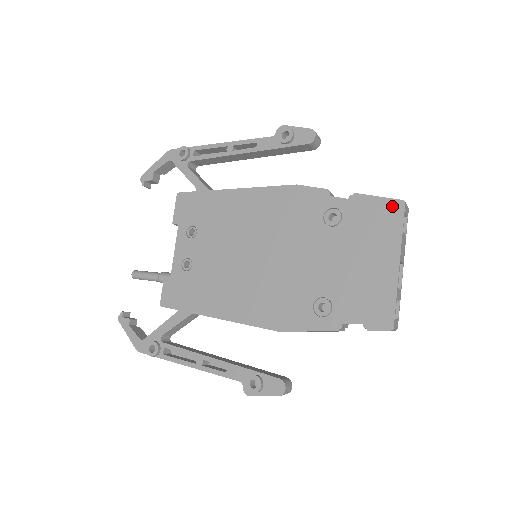
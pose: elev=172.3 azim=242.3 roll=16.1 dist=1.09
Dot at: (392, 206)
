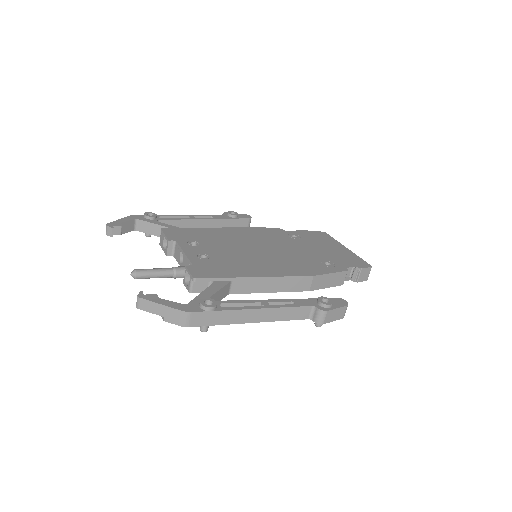
Dot at: (321, 233)
